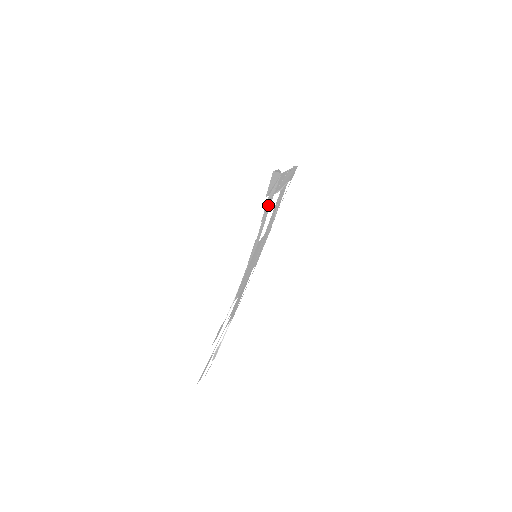
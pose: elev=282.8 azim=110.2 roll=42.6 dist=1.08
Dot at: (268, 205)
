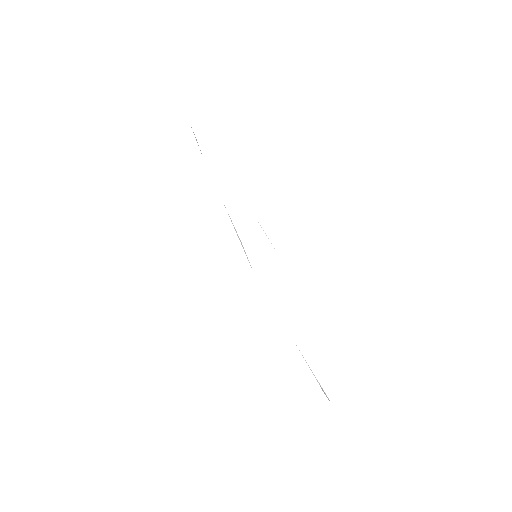
Dot at: occluded
